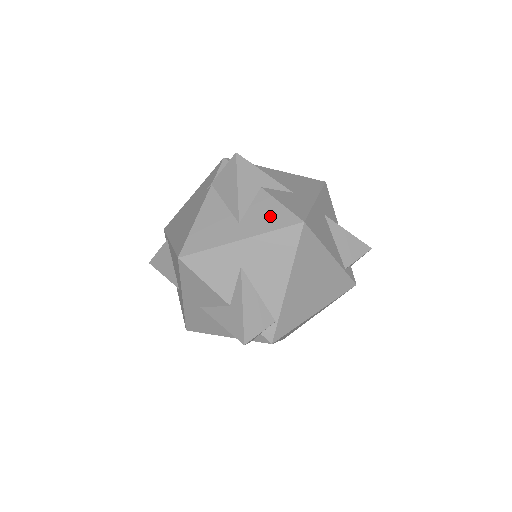
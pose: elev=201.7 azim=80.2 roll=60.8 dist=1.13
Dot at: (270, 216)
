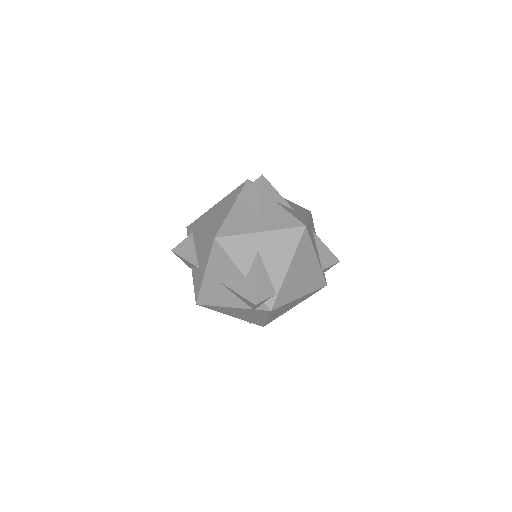
Dot at: (282, 220)
